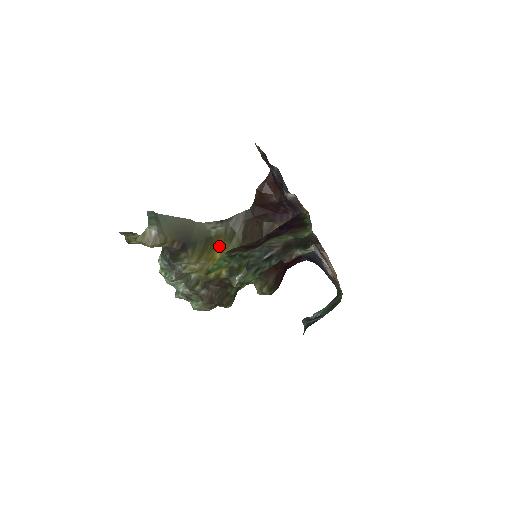
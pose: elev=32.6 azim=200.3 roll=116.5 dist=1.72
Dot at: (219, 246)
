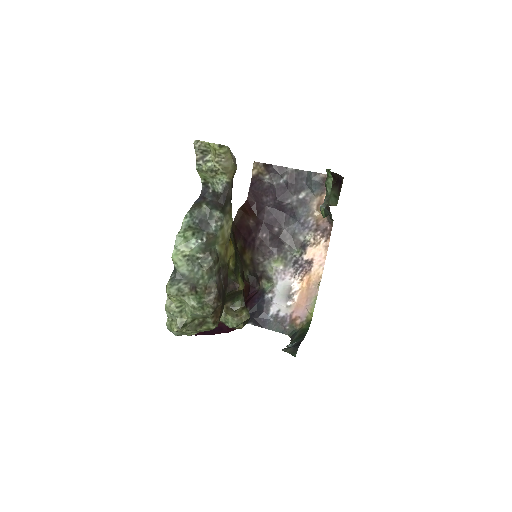
Dot at: occluded
